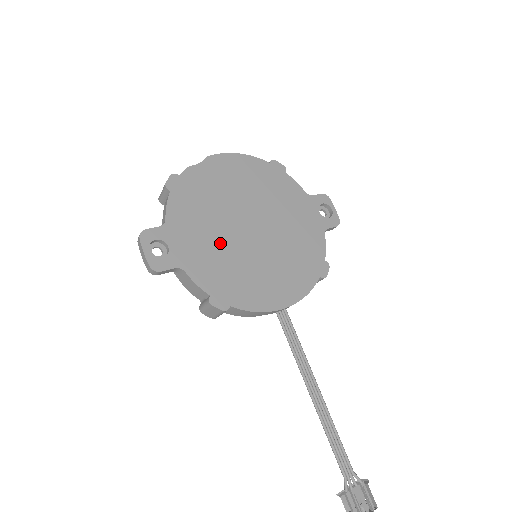
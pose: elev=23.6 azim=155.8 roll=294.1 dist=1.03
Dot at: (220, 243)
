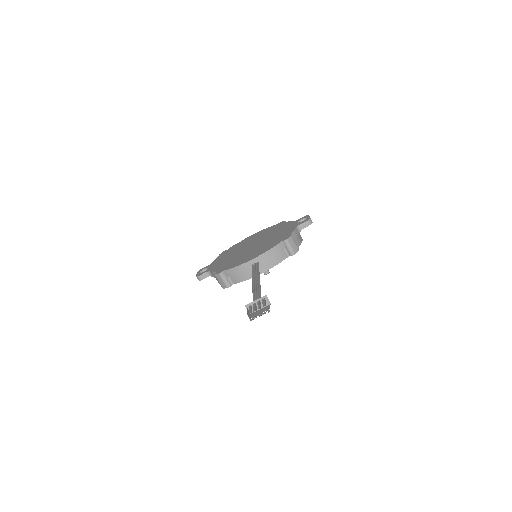
Dot at: (232, 257)
